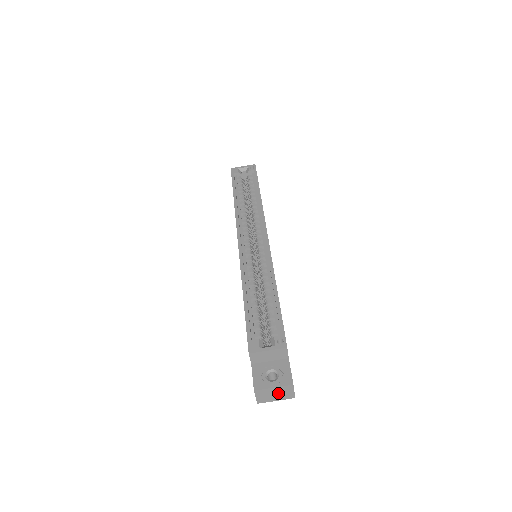
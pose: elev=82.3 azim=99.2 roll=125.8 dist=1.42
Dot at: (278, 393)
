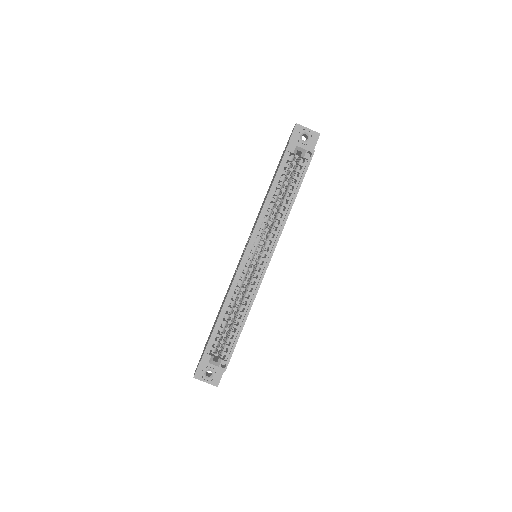
Dot at: occluded
